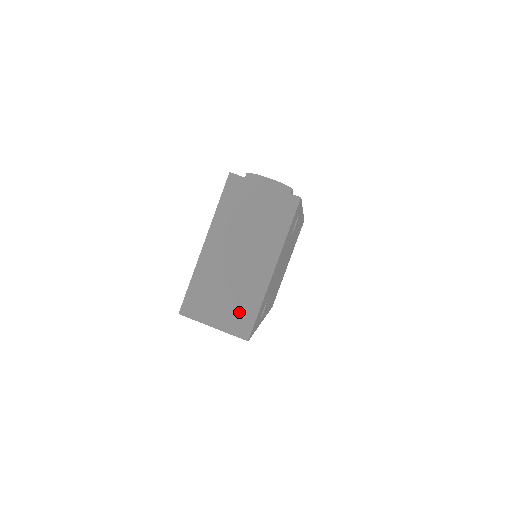
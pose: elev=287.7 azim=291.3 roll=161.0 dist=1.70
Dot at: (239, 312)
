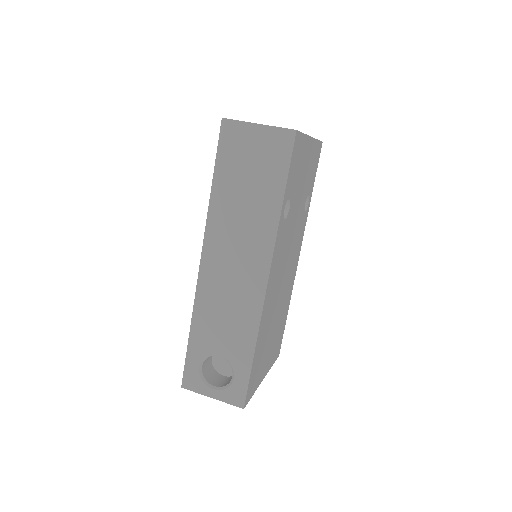
Dot at: occluded
